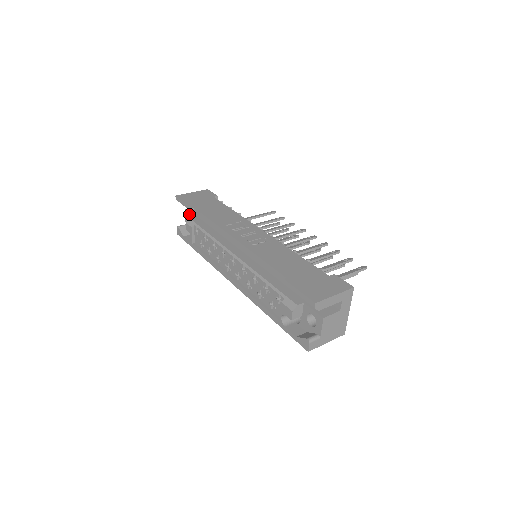
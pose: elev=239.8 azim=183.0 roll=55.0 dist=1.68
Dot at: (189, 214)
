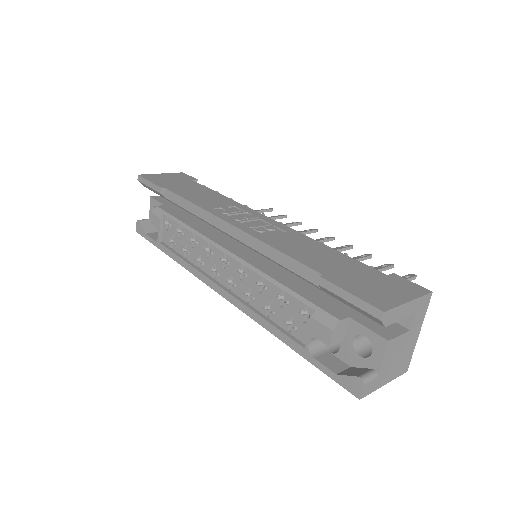
Dot at: (155, 203)
